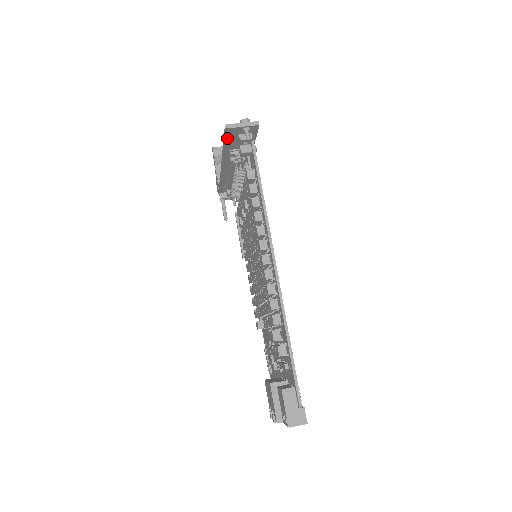
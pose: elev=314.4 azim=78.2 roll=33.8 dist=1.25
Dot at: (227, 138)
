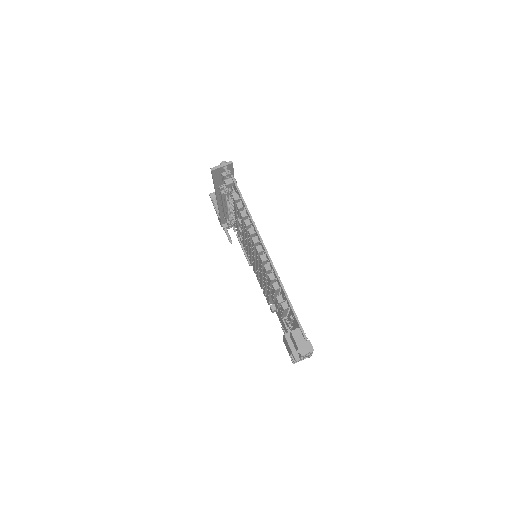
Dot at: (214, 177)
